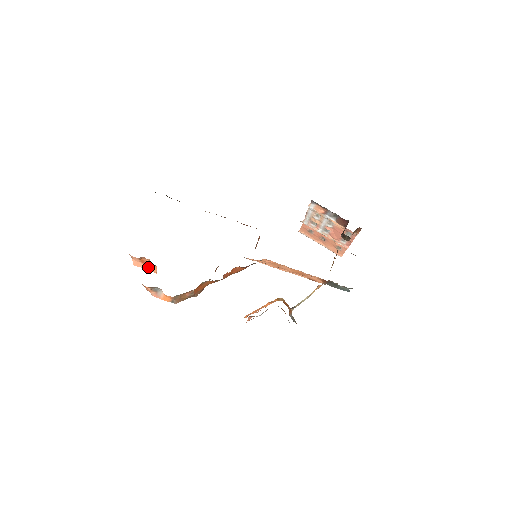
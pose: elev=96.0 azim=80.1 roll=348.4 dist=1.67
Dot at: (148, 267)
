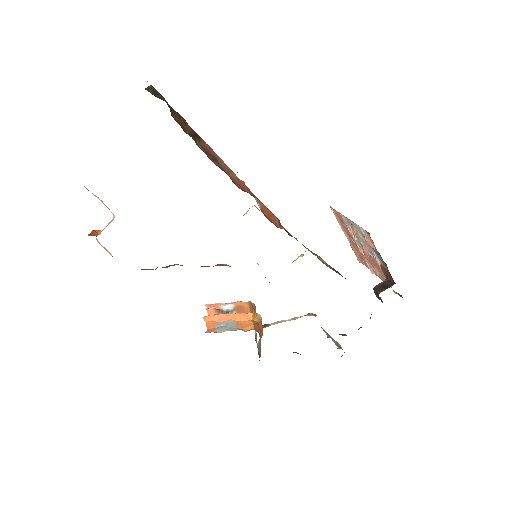
Dot at: (104, 204)
